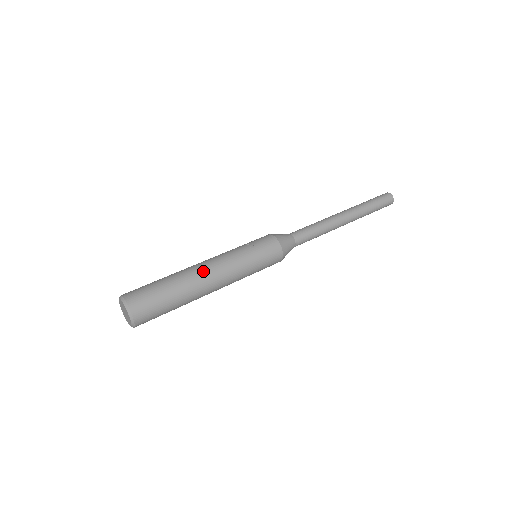
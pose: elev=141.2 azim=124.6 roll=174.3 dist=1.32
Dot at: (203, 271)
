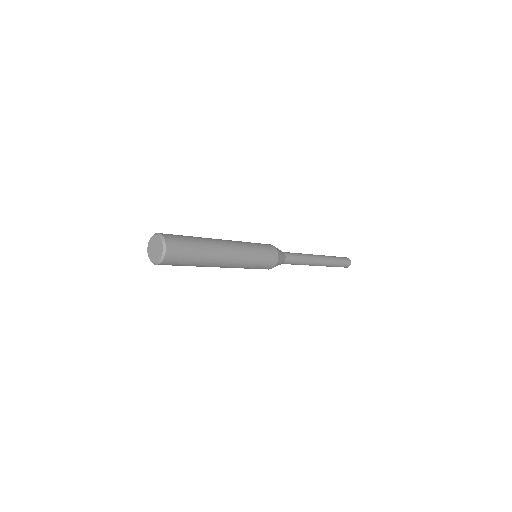
Dot at: (218, 239)
